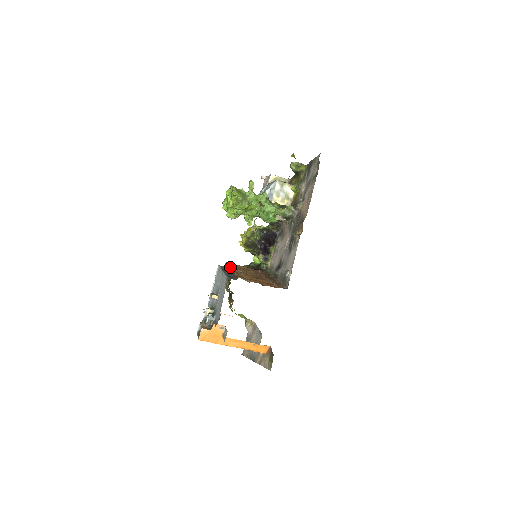
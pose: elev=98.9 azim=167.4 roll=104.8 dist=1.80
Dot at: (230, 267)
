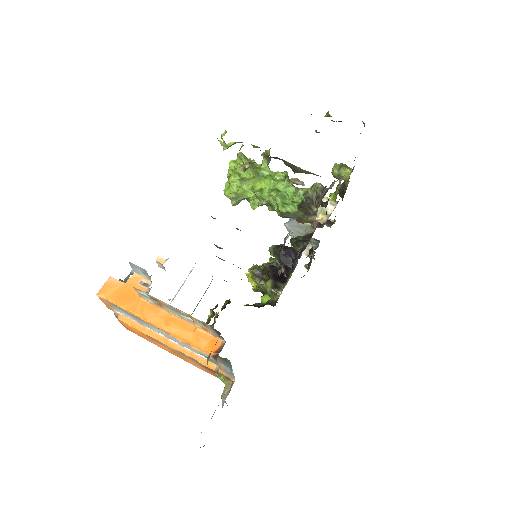
Dot at: occluded
